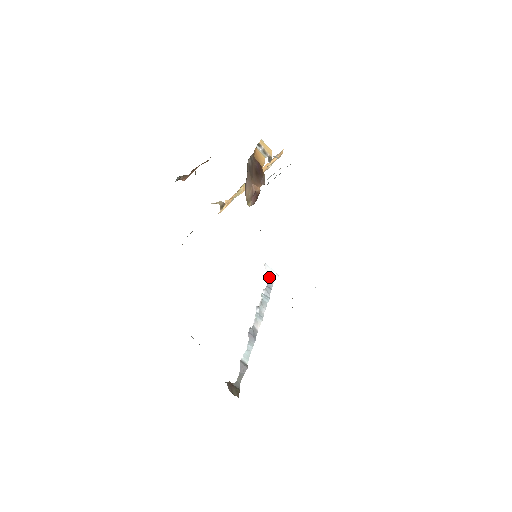
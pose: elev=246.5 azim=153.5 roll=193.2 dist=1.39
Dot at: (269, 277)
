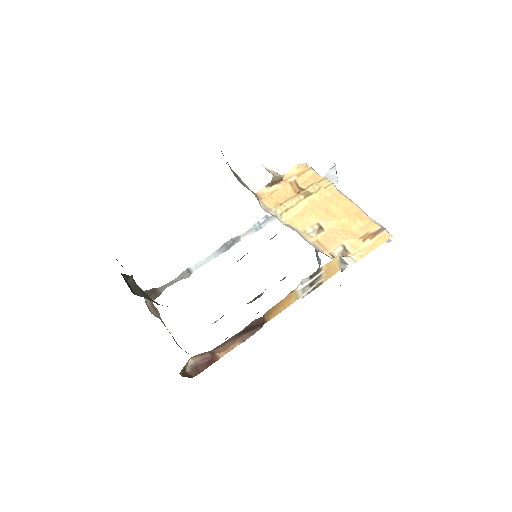
Dot at: occluded
